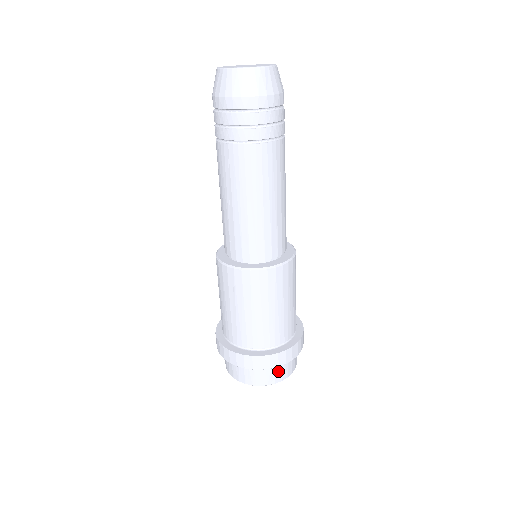
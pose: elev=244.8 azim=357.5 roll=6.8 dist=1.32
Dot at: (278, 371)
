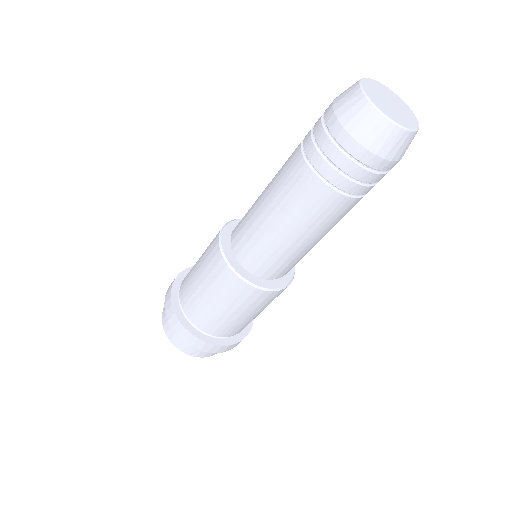
Dot at: occluded
